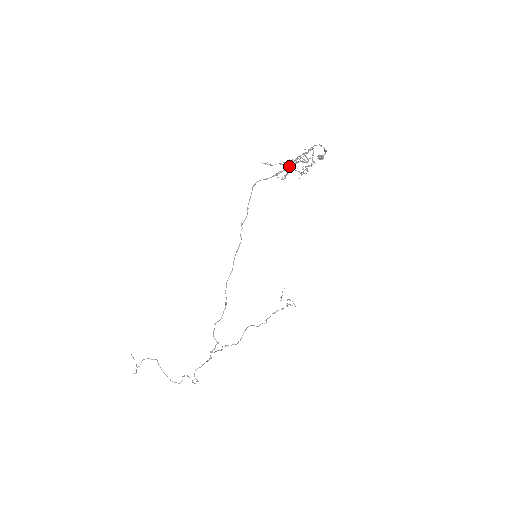
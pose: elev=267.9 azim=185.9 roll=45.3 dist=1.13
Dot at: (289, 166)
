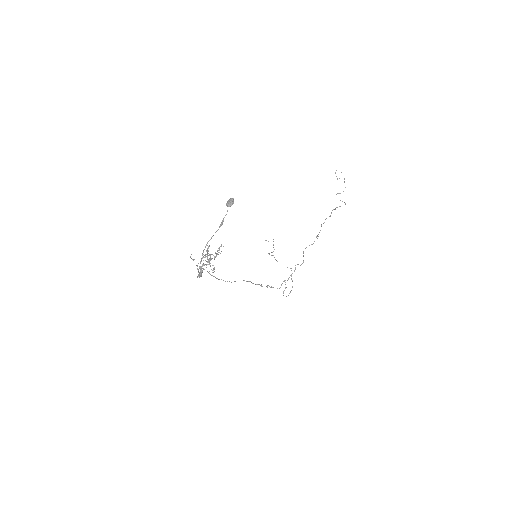
Dot at: (200, 276)
